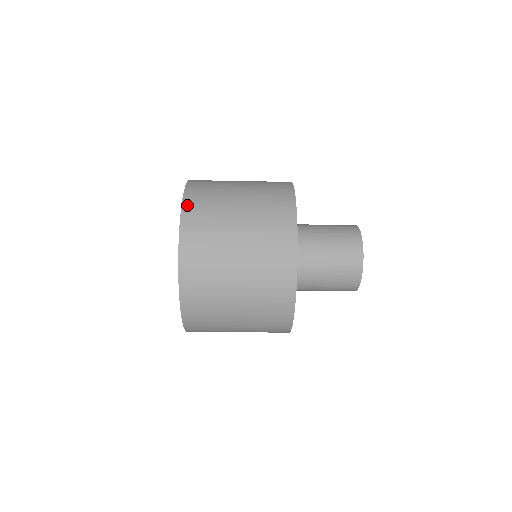
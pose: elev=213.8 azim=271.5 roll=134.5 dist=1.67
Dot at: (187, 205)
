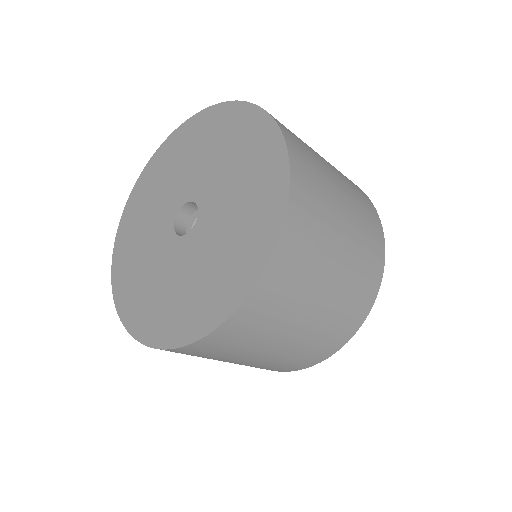
Dot at: occluded
